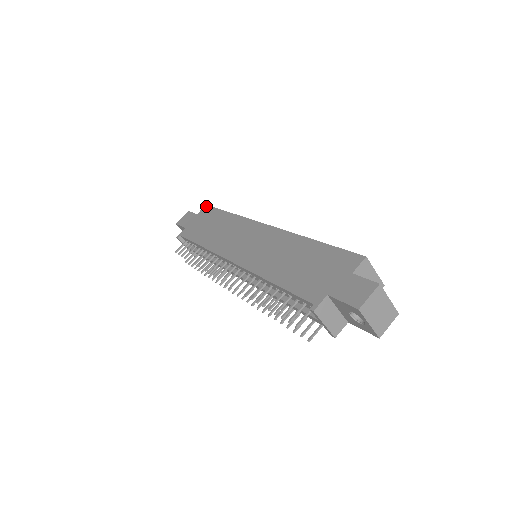
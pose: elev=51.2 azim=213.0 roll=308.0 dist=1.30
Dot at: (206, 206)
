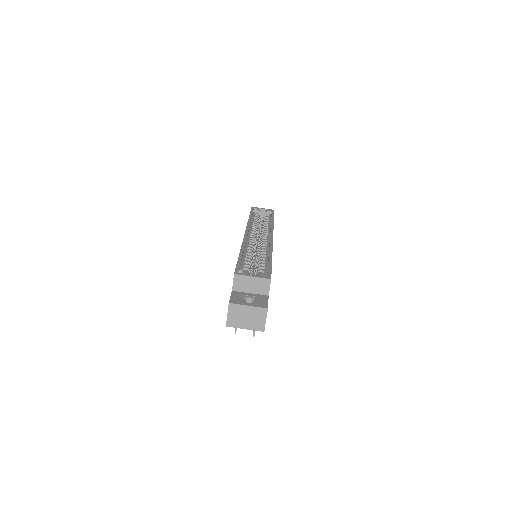
Dot at: occluded
